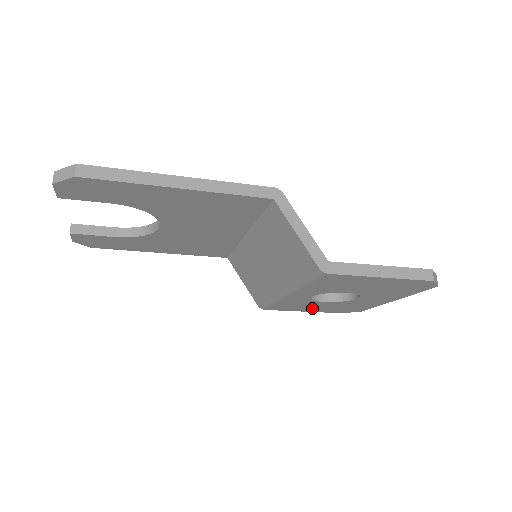
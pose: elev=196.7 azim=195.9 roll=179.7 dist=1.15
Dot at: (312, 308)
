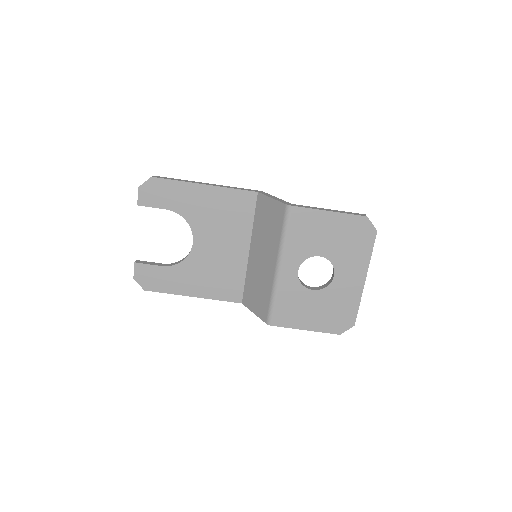
Dot at: (309, 316)
